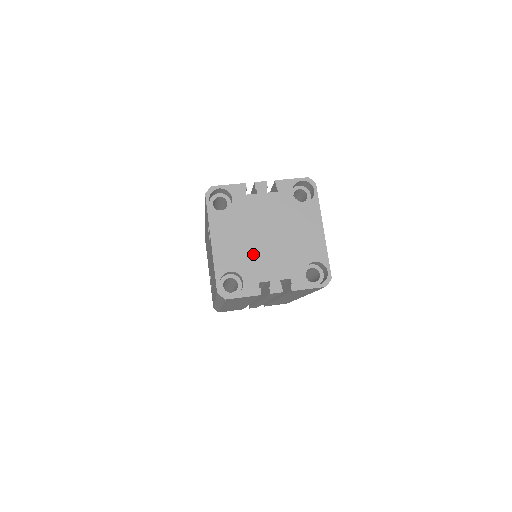
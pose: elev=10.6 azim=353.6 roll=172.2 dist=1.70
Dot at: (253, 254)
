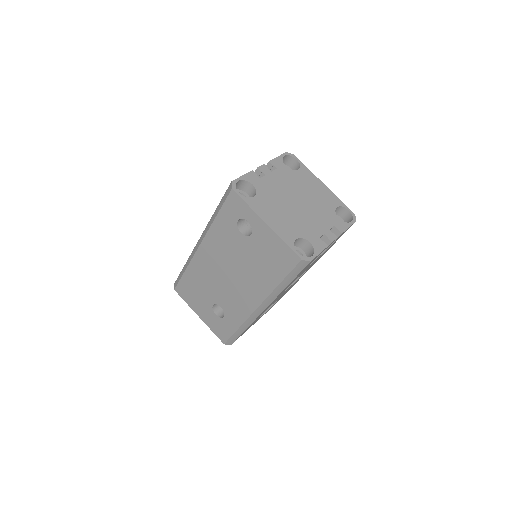
Dot at: (299, 219)
